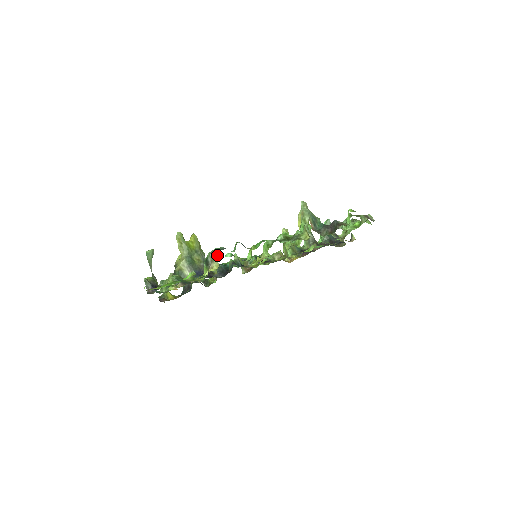
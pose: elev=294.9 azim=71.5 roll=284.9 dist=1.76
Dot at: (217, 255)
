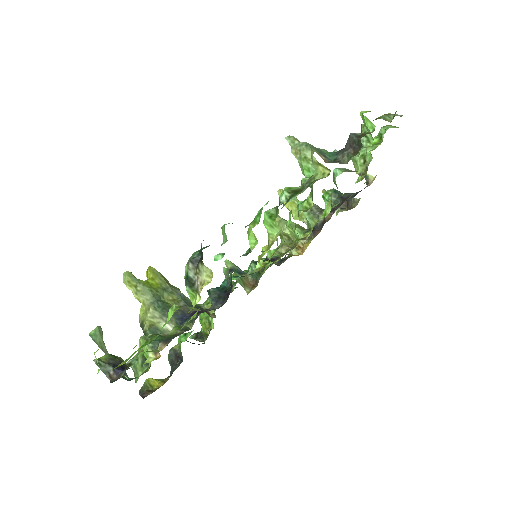
Dot at: (201, 258)
